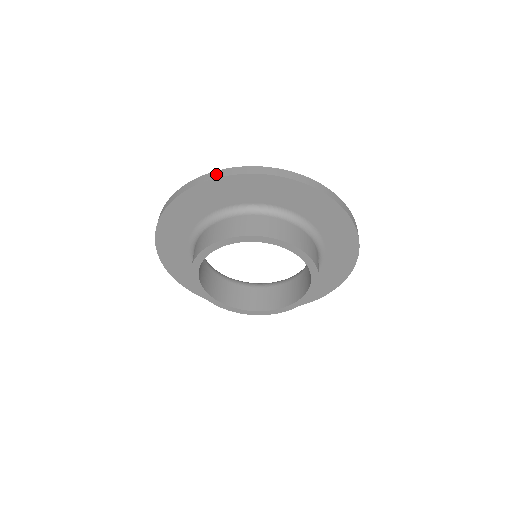
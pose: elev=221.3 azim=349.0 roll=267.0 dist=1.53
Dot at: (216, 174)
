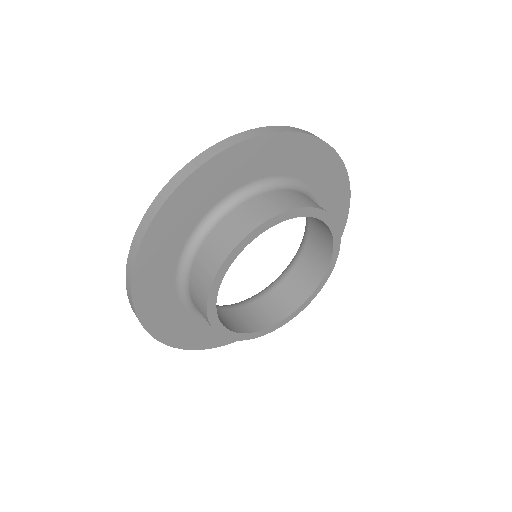
Dot at: occluded
